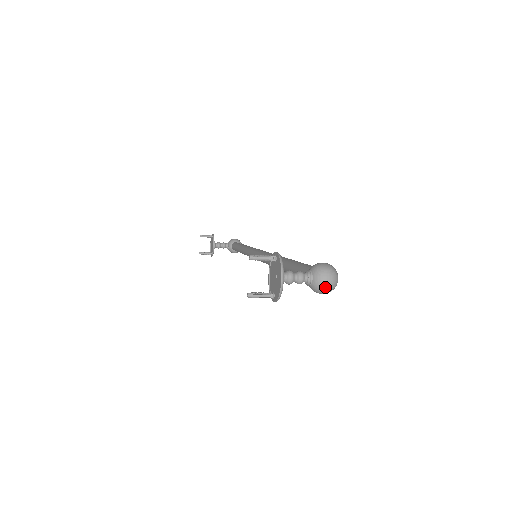
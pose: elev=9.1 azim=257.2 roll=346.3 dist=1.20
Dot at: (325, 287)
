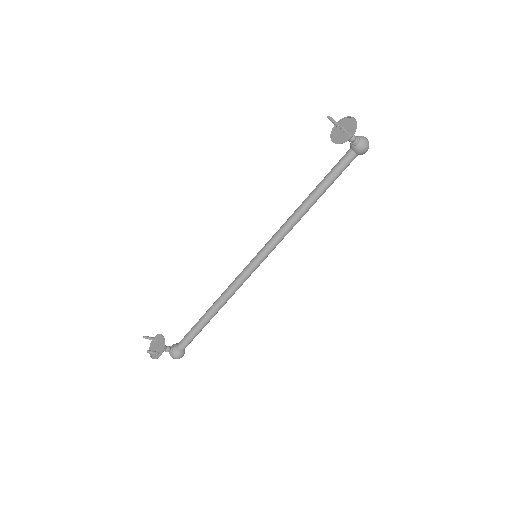
Dot at: (367, 140)
